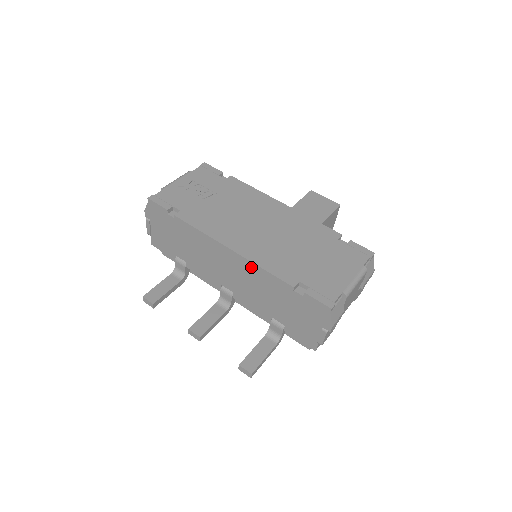
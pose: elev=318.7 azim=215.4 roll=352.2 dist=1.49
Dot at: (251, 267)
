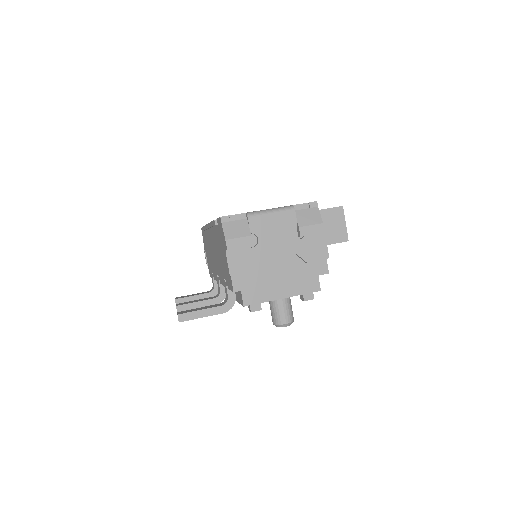
Dot at: (212, 230)
